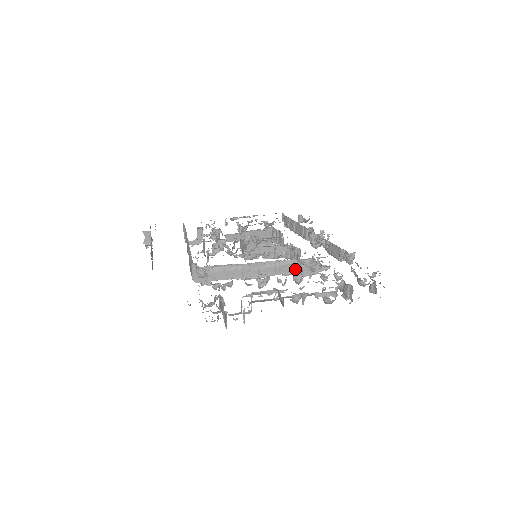
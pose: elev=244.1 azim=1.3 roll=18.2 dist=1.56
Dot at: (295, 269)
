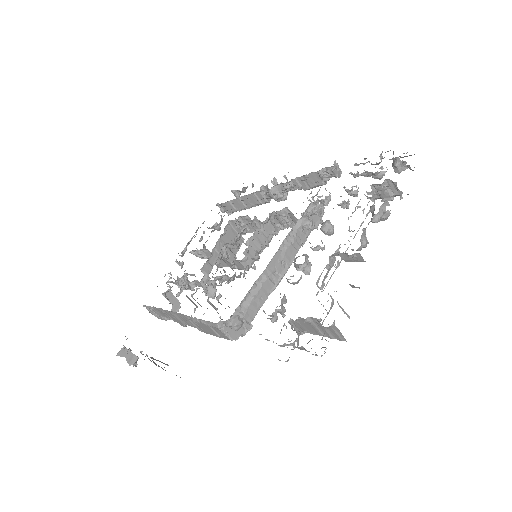
Dot at: (309, 226)
